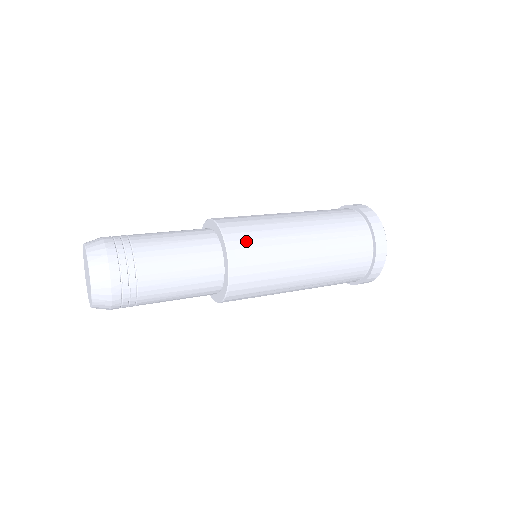
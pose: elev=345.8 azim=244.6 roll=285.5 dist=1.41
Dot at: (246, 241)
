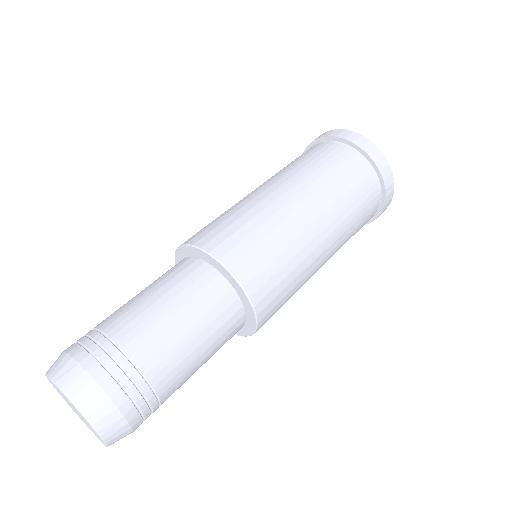
Dot at: (231, 237)
